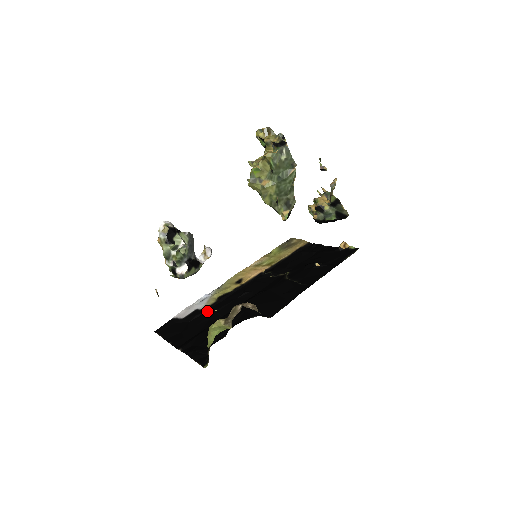
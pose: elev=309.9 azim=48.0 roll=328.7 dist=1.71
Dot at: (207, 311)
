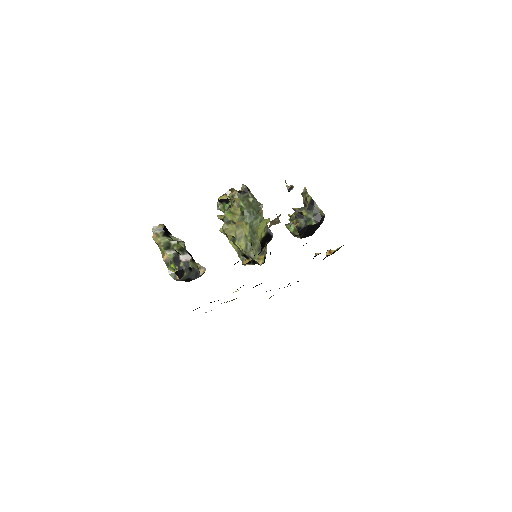
Dot at: occluded
